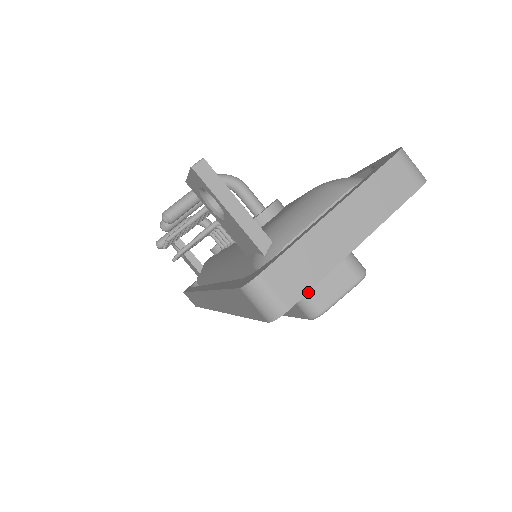
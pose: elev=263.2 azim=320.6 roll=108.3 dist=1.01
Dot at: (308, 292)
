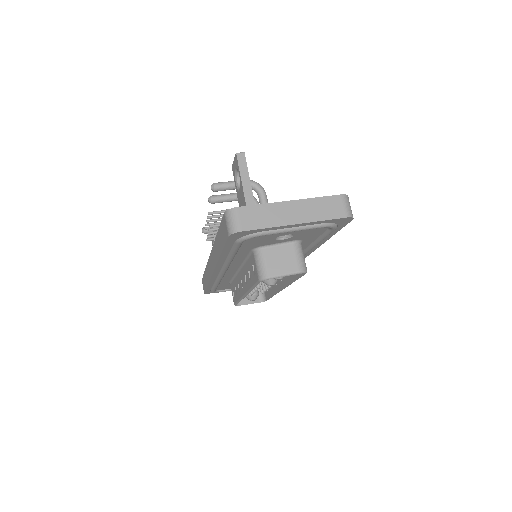
Dot at: (266, 262)
